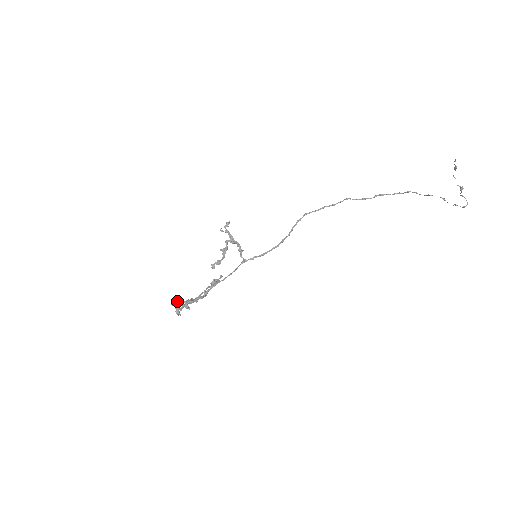
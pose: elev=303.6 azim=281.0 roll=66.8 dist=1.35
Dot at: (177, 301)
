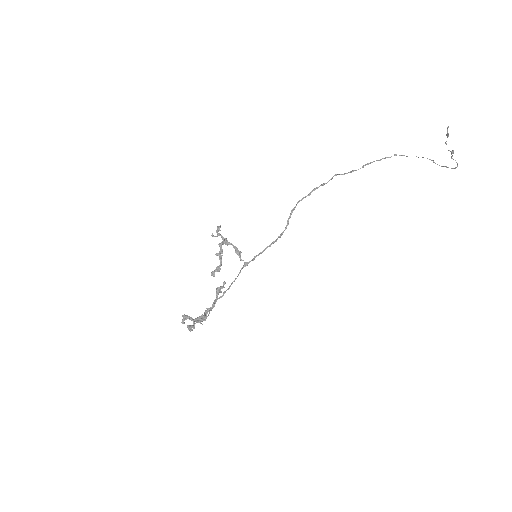
Dot at: (186, 318)
